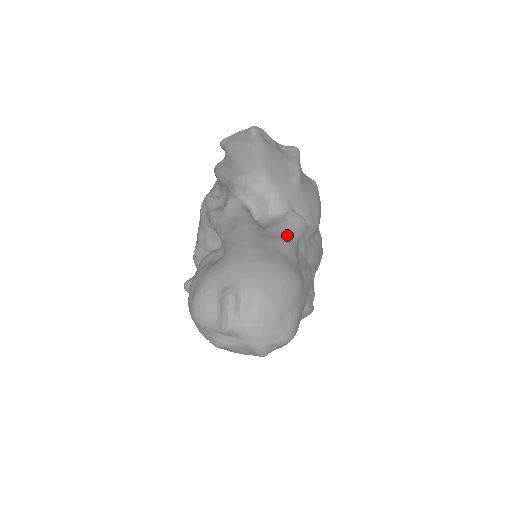
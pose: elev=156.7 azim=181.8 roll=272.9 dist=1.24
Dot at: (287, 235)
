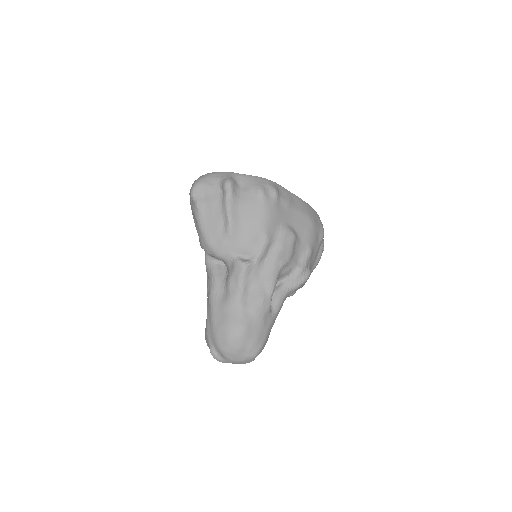
Dot at: (234, 288)
